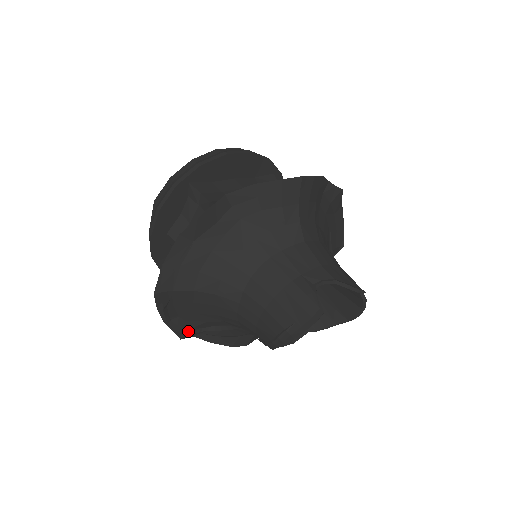
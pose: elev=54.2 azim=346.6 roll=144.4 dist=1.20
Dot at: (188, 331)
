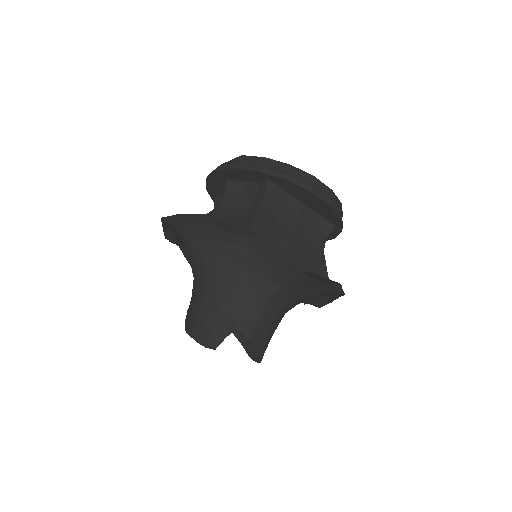
Dot at: (173, 241)
